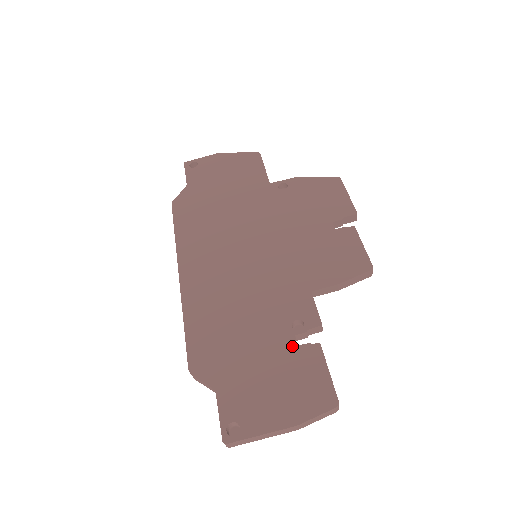
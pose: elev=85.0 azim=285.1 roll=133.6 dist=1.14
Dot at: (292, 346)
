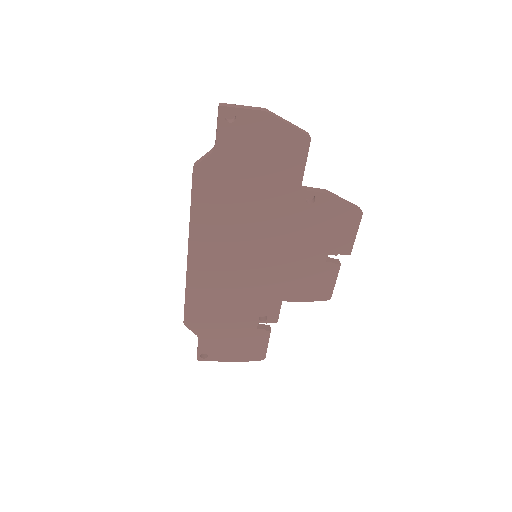
Dot at: (254, 328)
